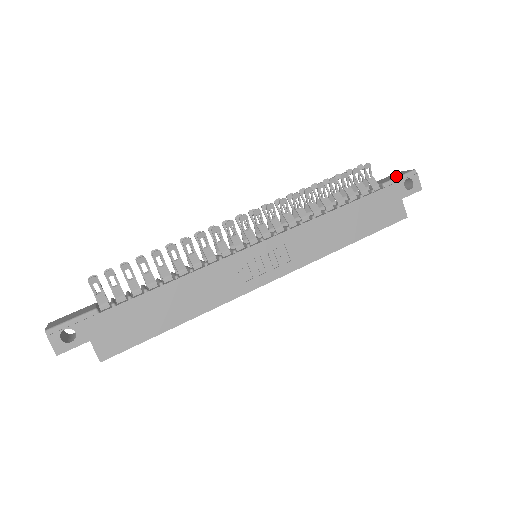
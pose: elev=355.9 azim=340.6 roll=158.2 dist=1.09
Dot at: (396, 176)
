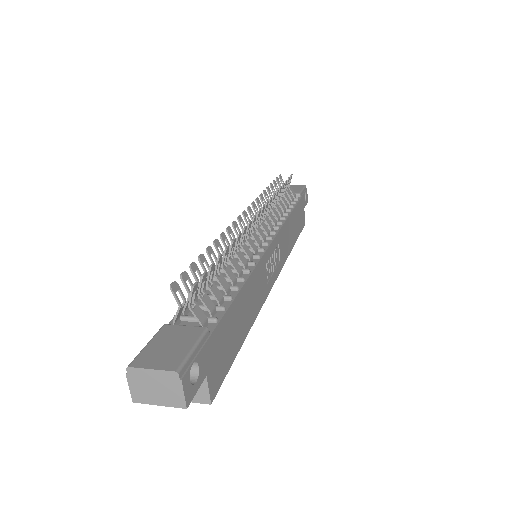
Dot at: (299, 189)
